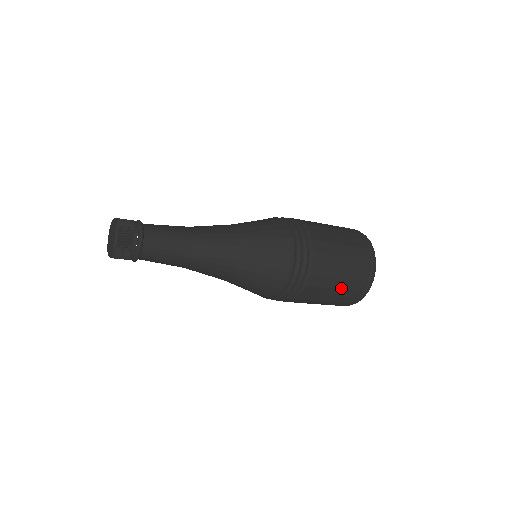
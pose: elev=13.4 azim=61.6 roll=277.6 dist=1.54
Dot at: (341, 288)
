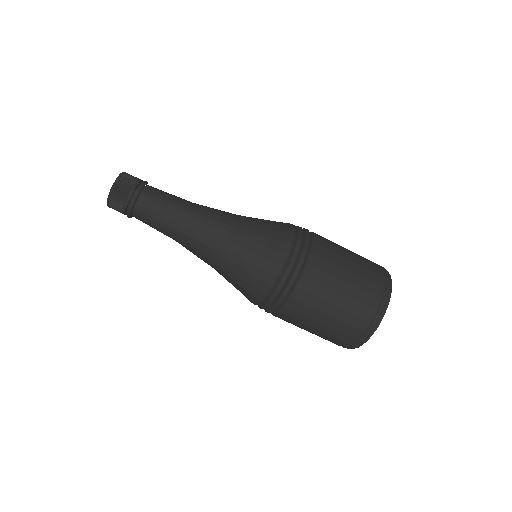
Dot at: (352, 285)
